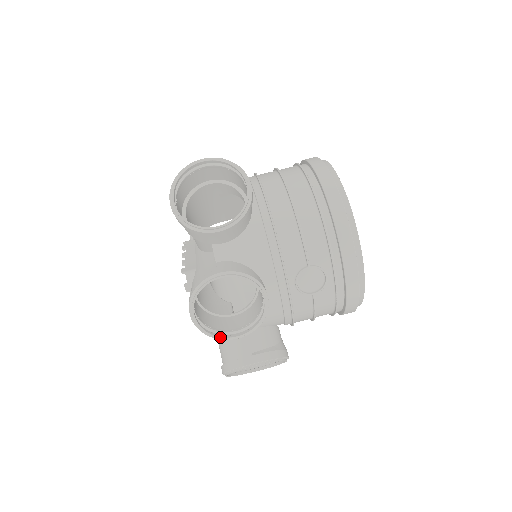
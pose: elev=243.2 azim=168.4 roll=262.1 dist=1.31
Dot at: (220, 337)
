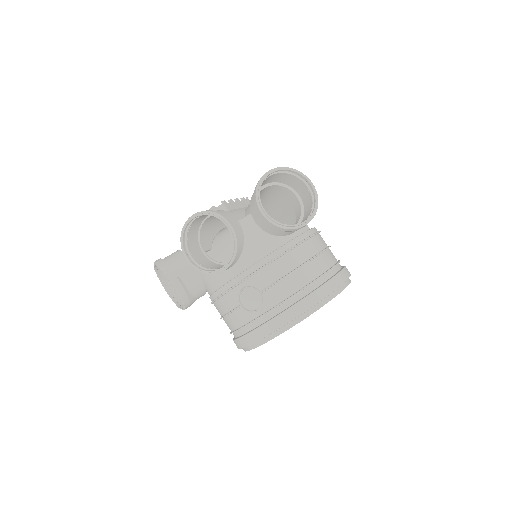
Dot at: (183, 245)
